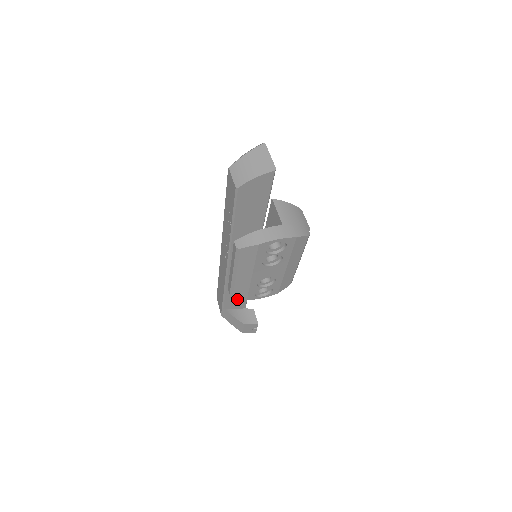
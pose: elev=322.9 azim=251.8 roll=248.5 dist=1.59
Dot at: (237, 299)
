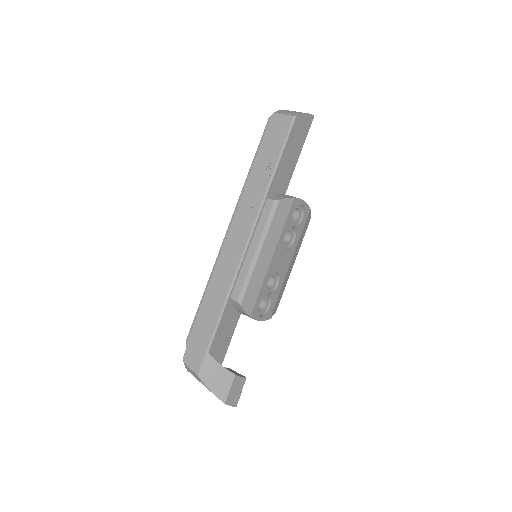
Dot at: (225, 335)
